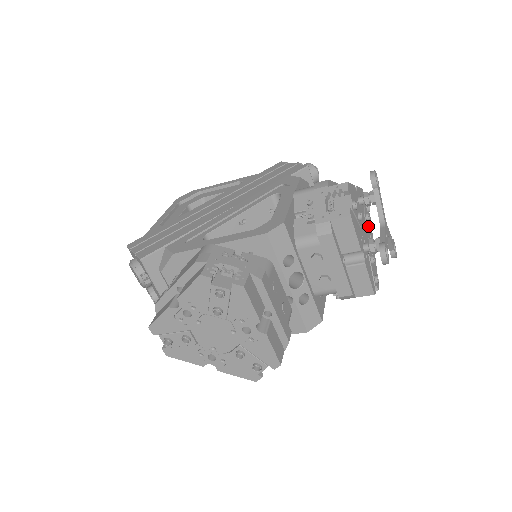
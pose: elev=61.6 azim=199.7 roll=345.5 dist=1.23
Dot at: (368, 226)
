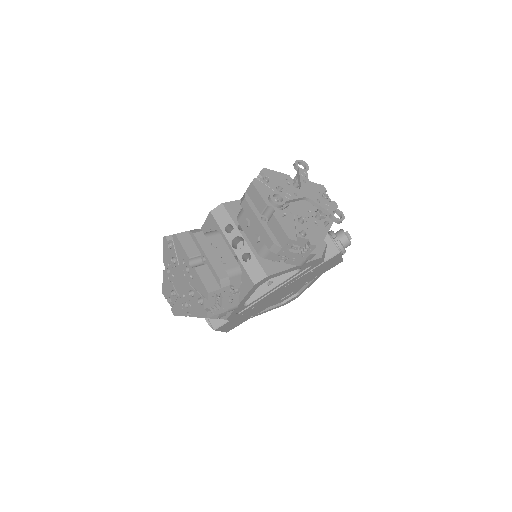
Dot at: occluded
